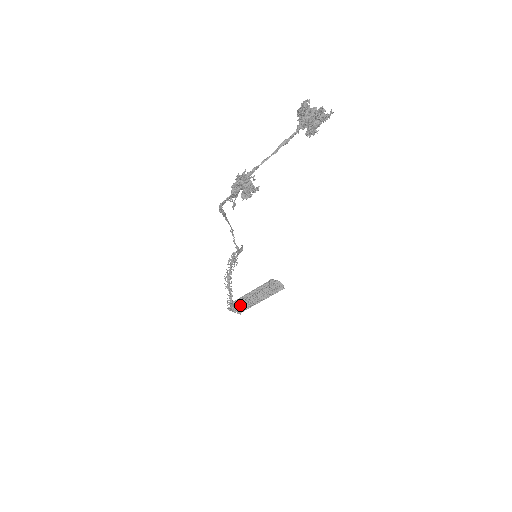
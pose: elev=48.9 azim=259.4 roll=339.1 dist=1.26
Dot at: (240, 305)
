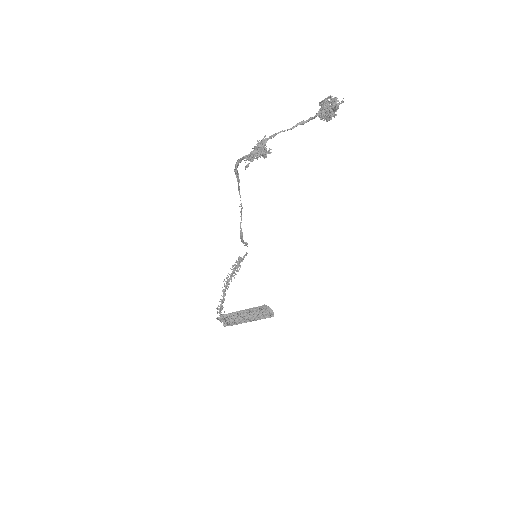
Dot at: (229, 320)
